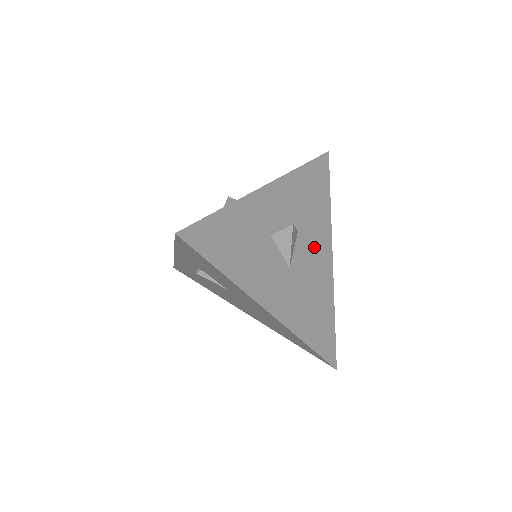
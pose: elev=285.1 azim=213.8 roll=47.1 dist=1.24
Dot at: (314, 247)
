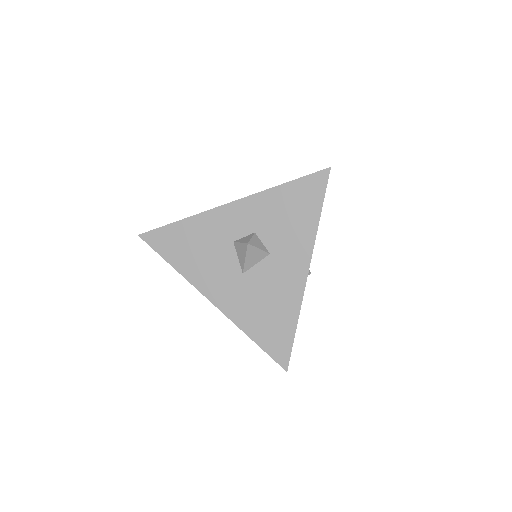
Dot at: occluded
